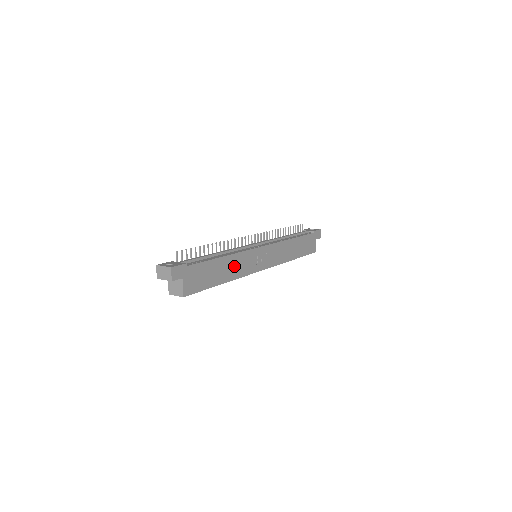
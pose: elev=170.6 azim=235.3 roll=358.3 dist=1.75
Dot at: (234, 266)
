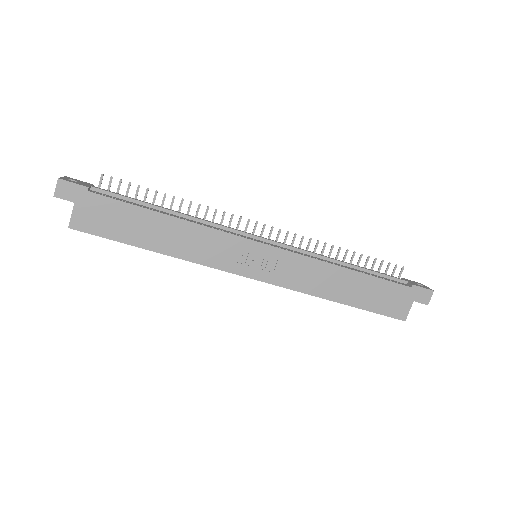
Dot at: (185, 239)
